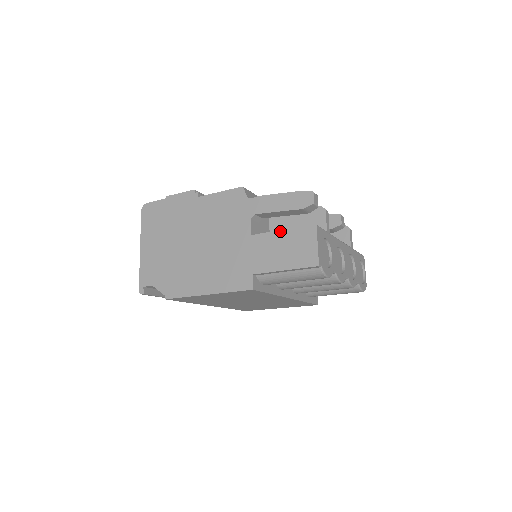
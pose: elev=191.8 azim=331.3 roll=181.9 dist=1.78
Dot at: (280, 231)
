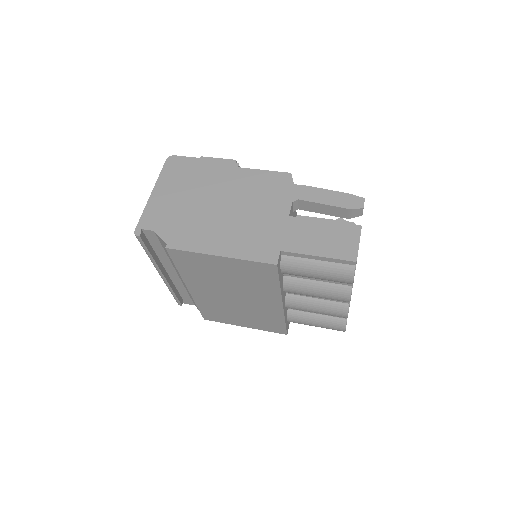
Dot at: (322, 221)
